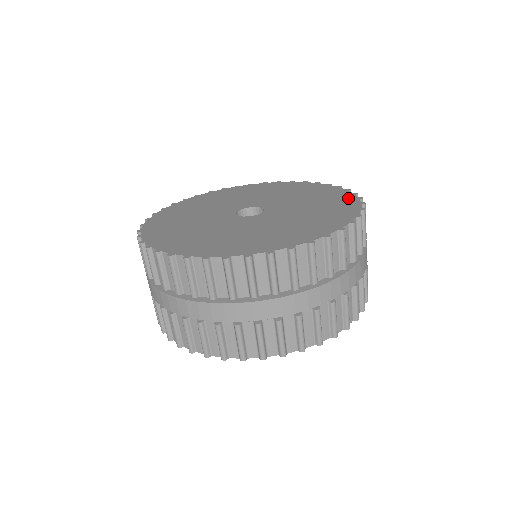
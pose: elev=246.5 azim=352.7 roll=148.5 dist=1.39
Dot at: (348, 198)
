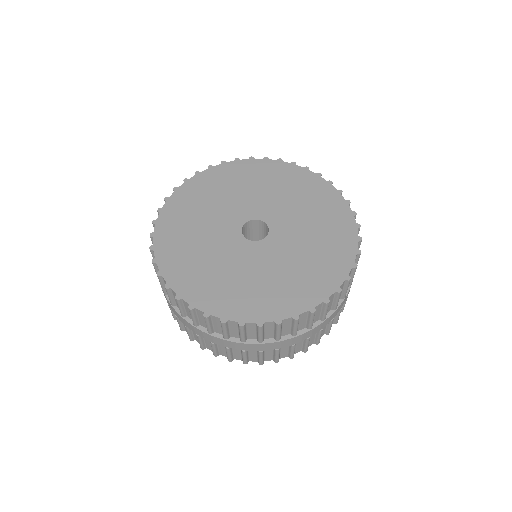
Dot at: (321, 185)
